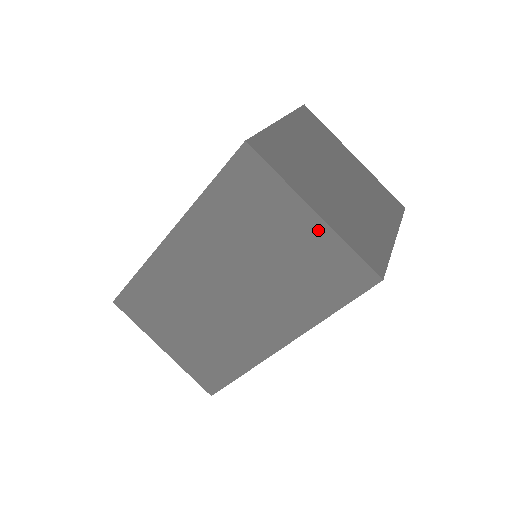
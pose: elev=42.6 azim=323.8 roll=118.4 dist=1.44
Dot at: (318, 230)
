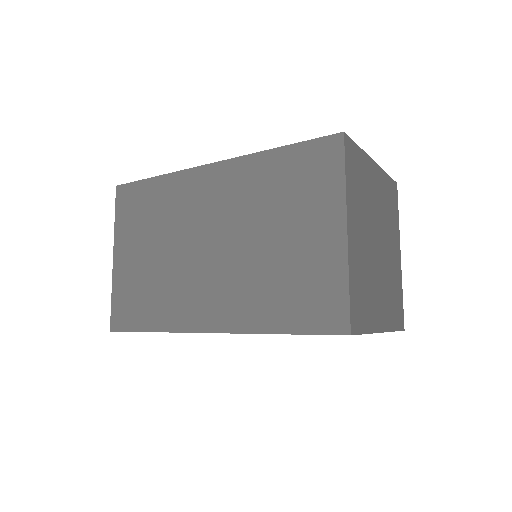
Dot at: occluded
